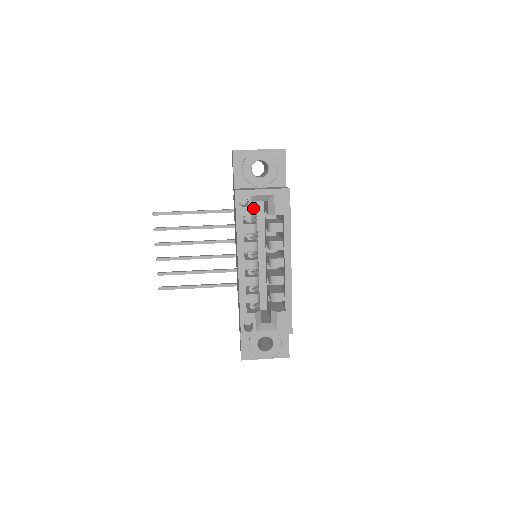
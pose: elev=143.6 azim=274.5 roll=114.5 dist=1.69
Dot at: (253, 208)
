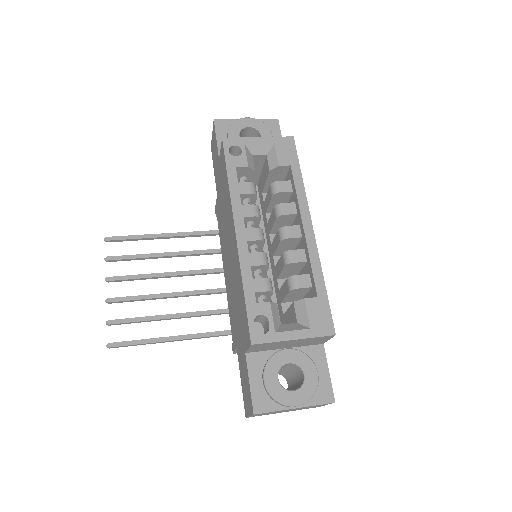
Dot at: (248, 160)
